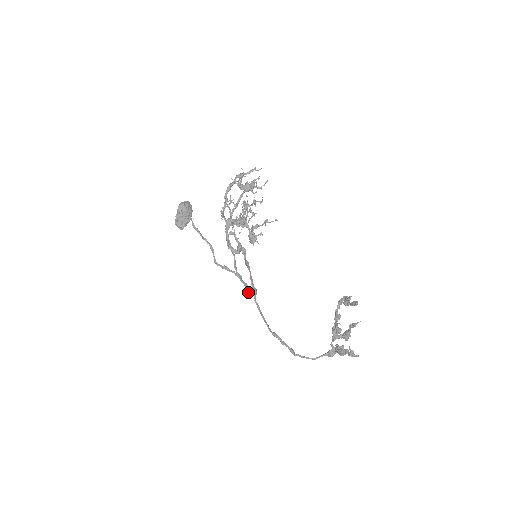
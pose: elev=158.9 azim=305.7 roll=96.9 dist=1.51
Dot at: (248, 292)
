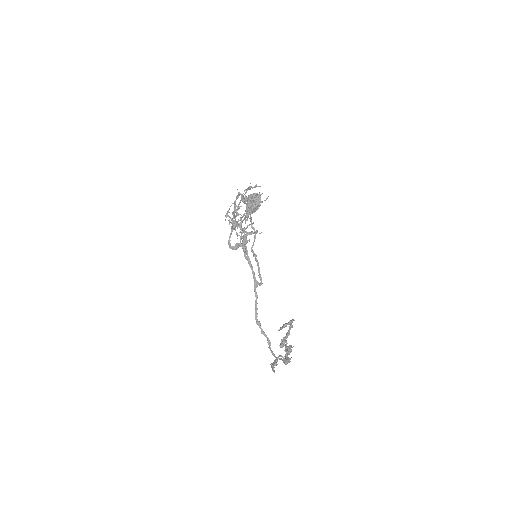
Dot at: occluded
